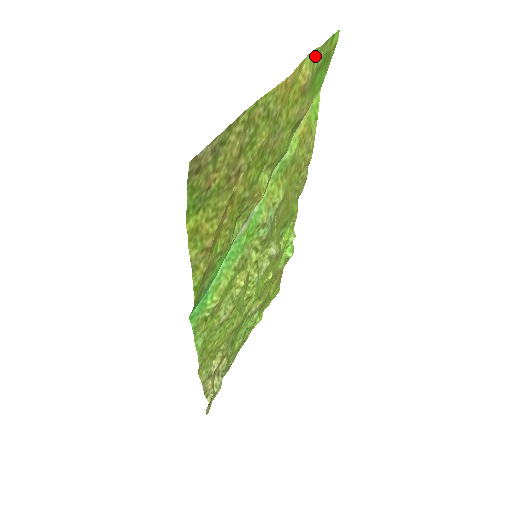
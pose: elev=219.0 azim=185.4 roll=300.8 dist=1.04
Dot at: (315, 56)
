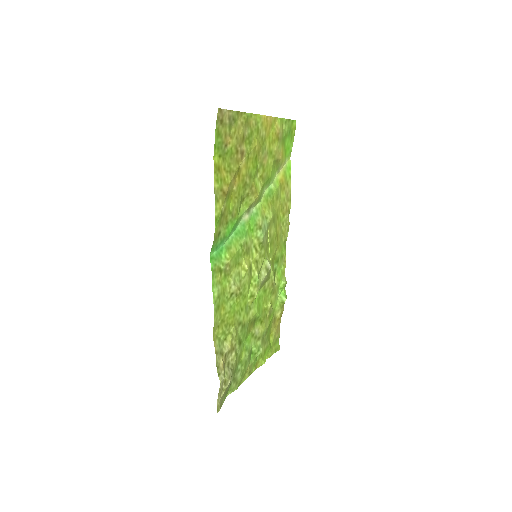
Dot at: (283, 123)
